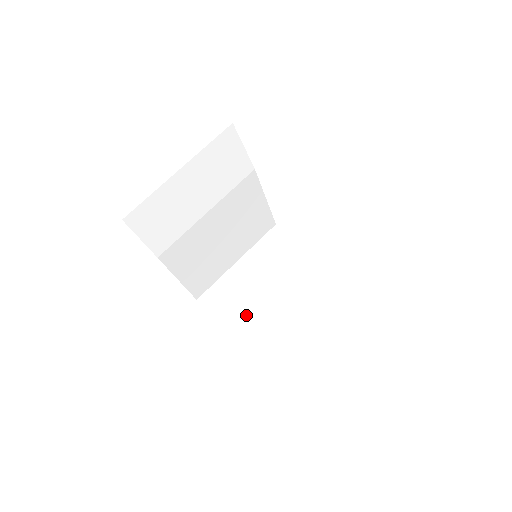
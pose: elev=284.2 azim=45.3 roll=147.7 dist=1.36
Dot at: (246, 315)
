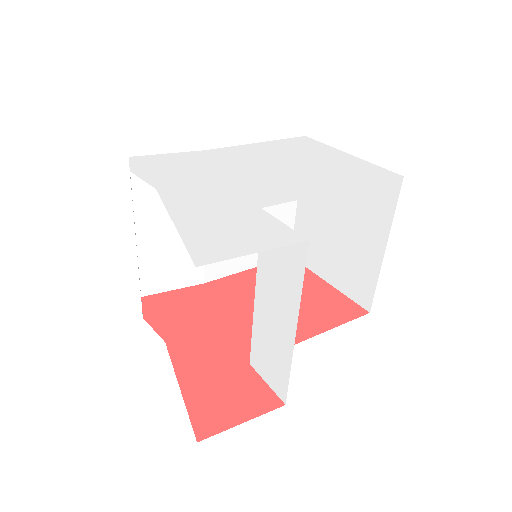
Dot at: (256, 353)
